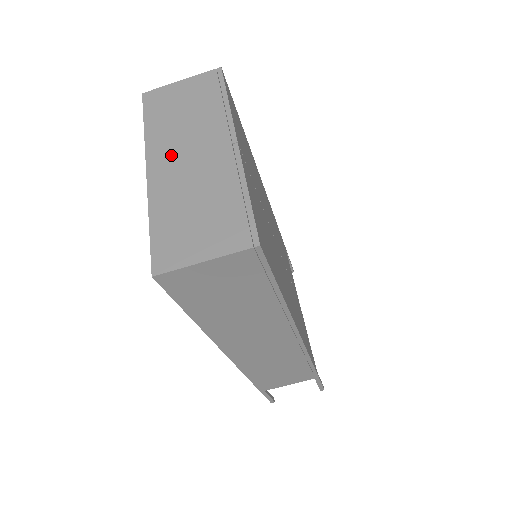
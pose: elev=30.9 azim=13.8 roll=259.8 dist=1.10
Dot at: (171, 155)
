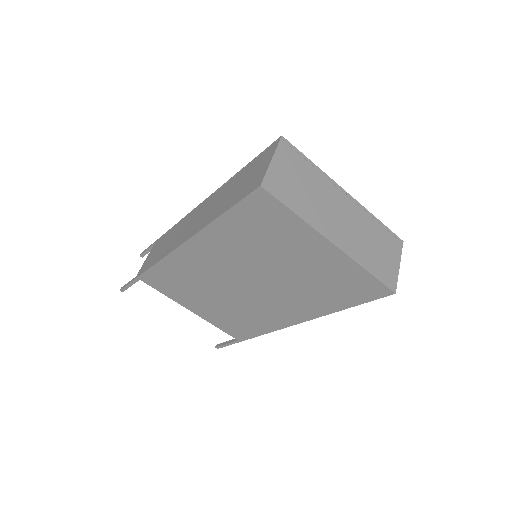
Dot at: (332, 223)
